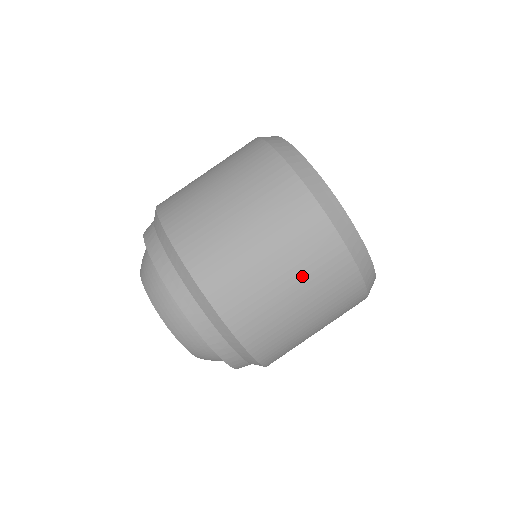
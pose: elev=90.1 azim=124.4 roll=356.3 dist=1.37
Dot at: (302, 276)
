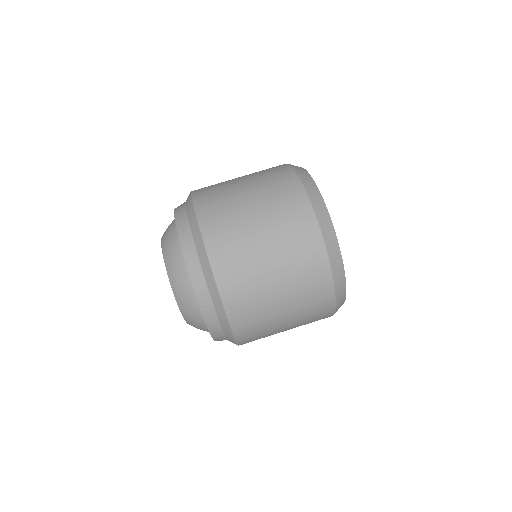
Dot at: (283, 253)
